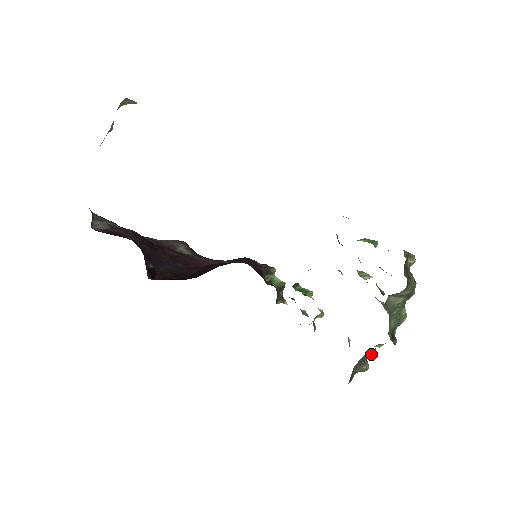
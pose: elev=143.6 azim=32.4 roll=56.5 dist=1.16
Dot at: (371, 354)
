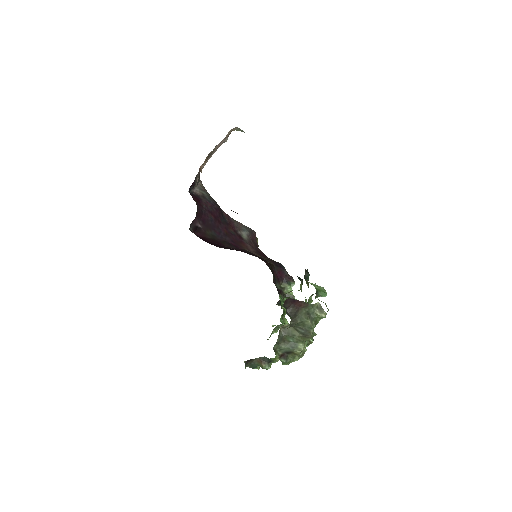
Dot at: (271, 360)
